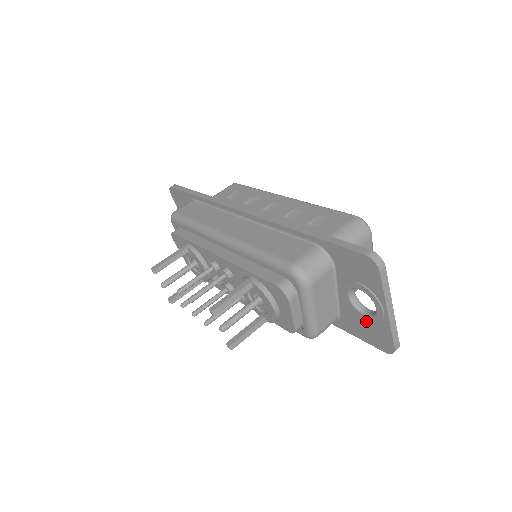
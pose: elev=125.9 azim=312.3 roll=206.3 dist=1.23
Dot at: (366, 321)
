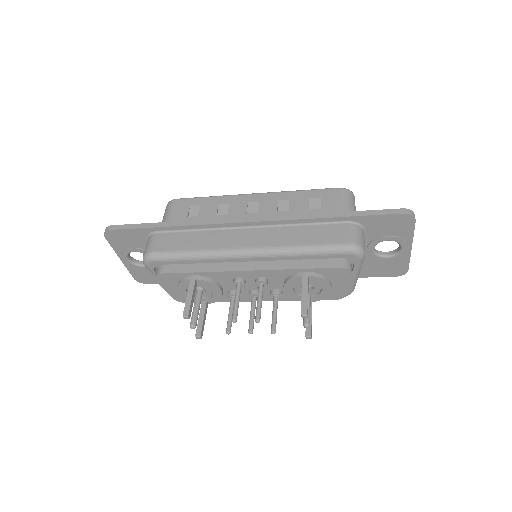
Dot at: (385, 261)
